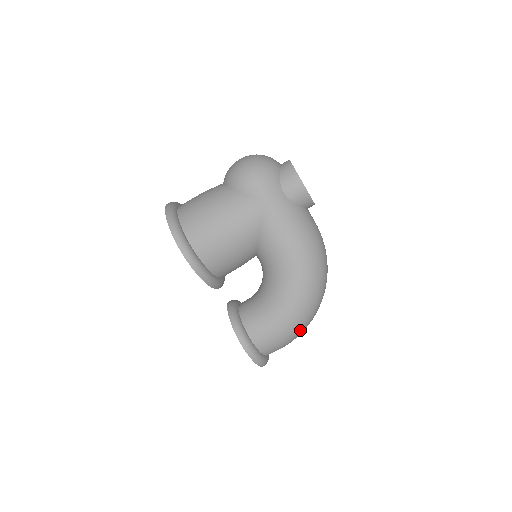
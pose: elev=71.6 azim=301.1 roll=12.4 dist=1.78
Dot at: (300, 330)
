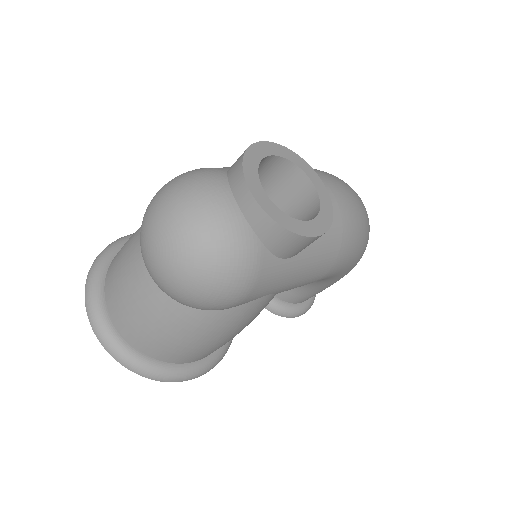
Dot at: occluded
